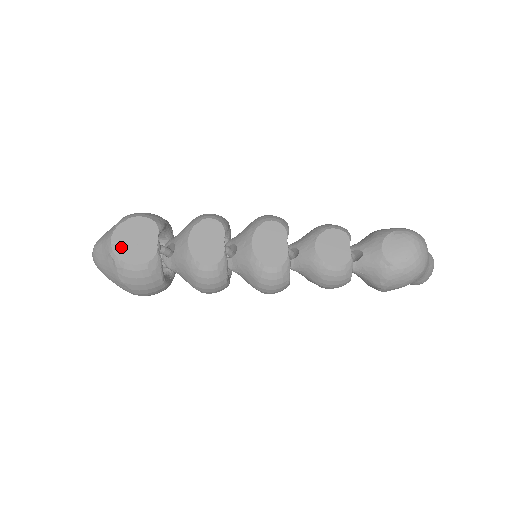
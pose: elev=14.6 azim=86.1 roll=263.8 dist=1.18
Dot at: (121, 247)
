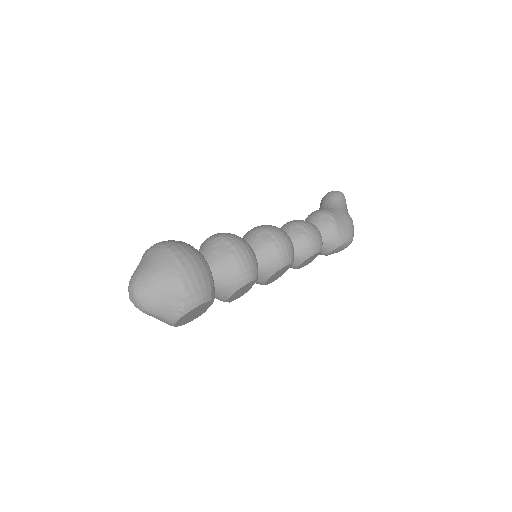
Dot at: (182, 322)
